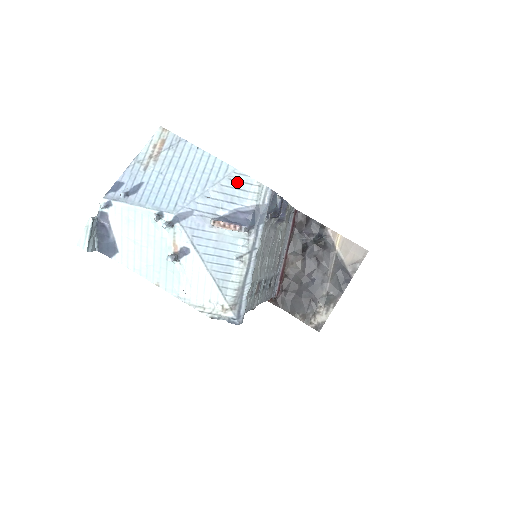
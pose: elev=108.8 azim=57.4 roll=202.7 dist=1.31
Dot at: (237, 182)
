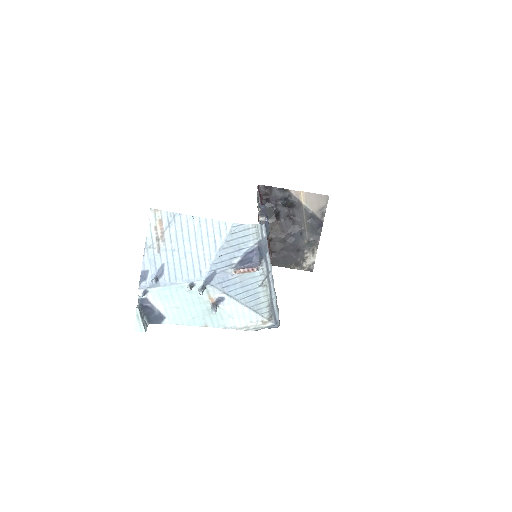
Dot at: (238, 233)
